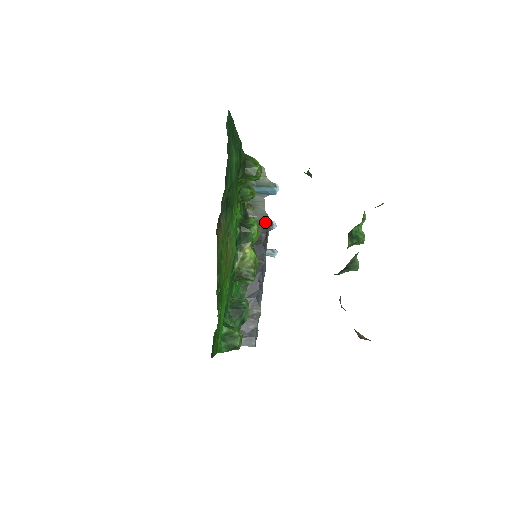
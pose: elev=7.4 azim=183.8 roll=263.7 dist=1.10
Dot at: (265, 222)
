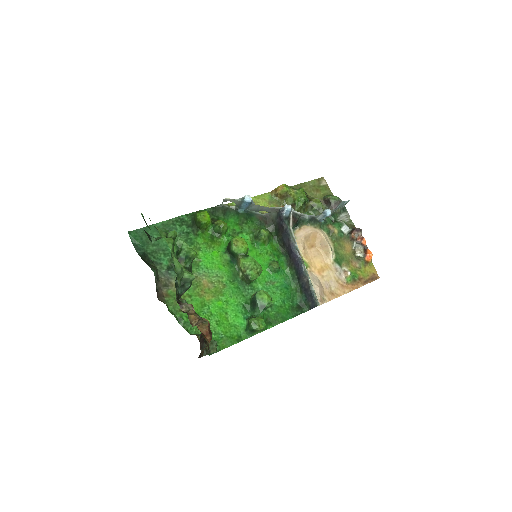
Dot at: (278, 213)
